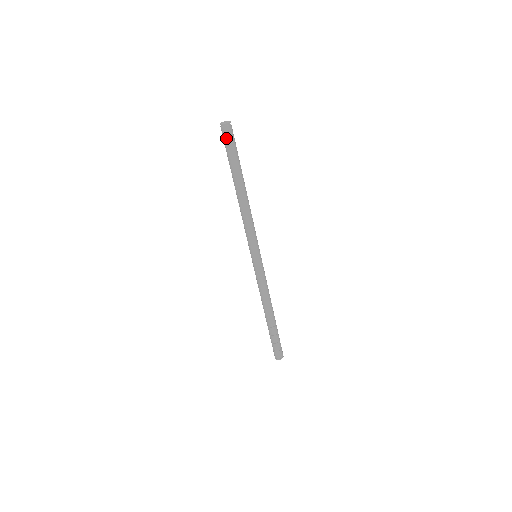
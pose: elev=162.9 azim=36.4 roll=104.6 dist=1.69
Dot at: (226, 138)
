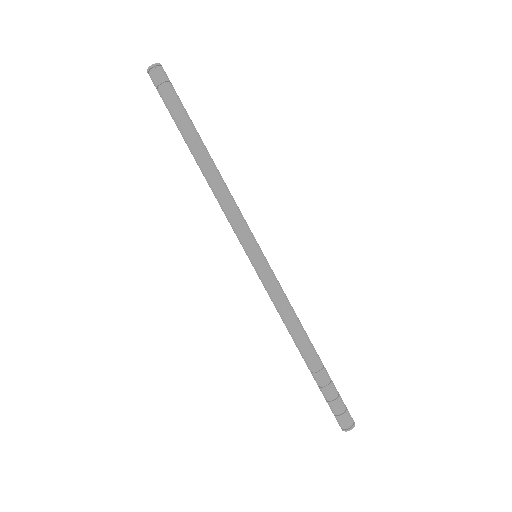
Dot at: (161, 85)
